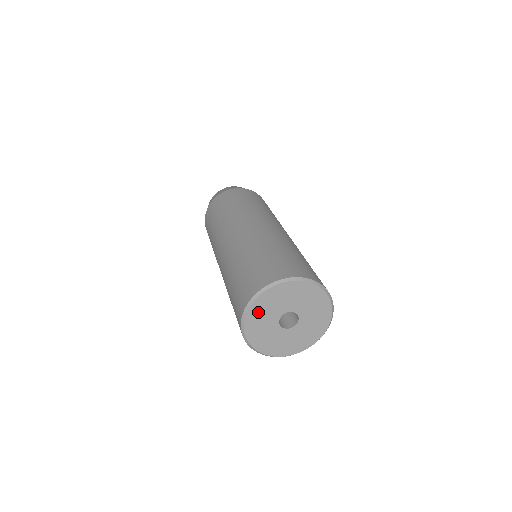
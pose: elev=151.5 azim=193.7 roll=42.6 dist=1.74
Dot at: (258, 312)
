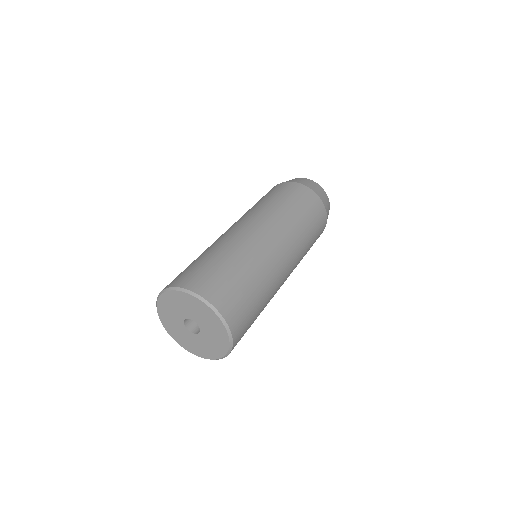
Dot at: (165, 314)
